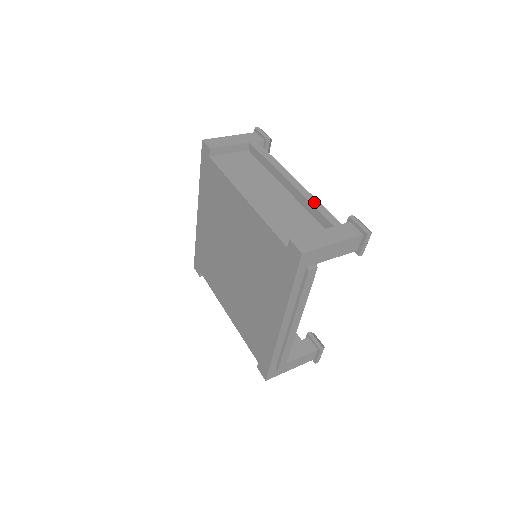
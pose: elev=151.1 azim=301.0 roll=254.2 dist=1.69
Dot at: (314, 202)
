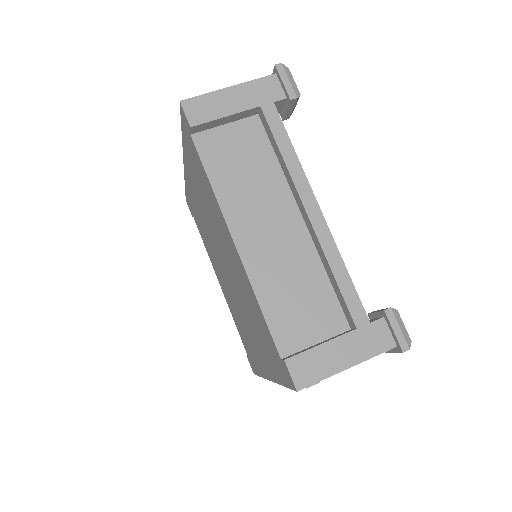
Dot at: (339, 270)
